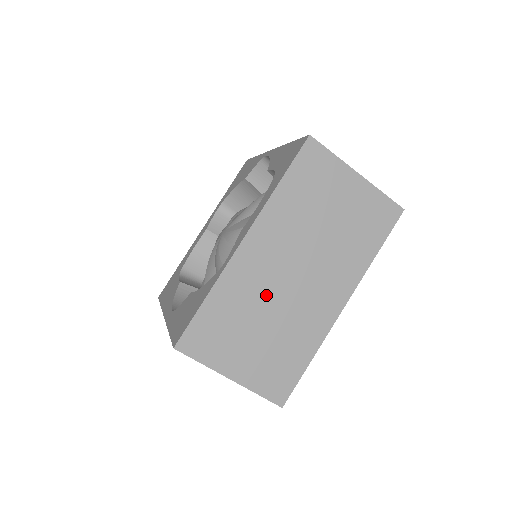
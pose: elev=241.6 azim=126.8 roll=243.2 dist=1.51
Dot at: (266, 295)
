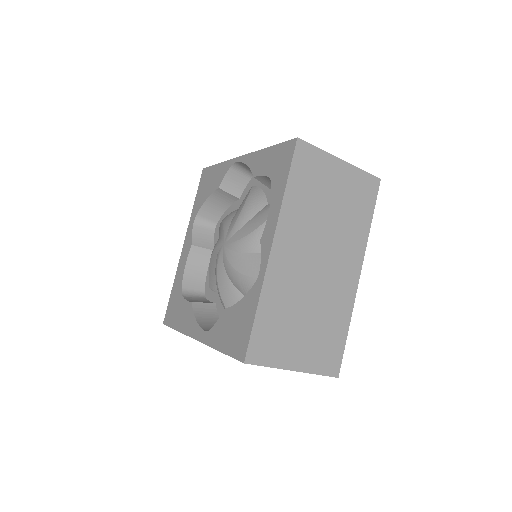
Dot at: (302, 288)
